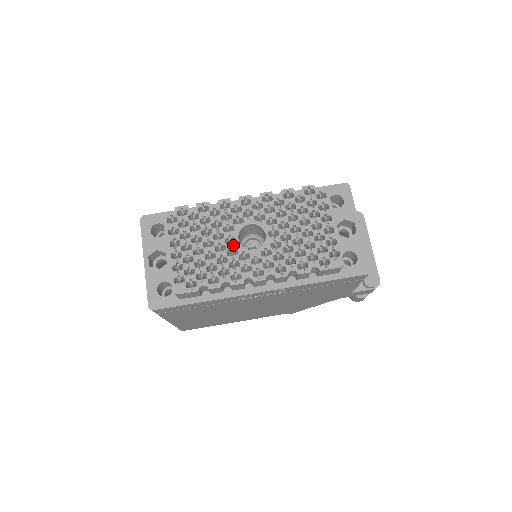
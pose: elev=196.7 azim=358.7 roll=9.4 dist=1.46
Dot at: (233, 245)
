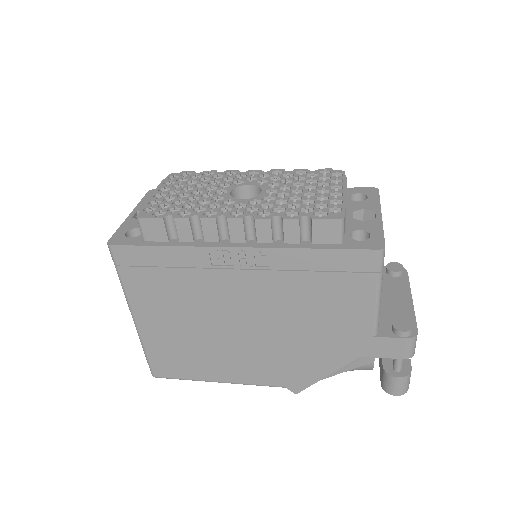
Dot at: (222, 194)
